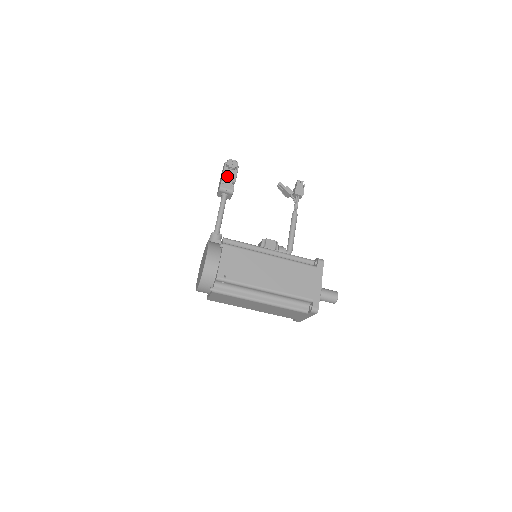
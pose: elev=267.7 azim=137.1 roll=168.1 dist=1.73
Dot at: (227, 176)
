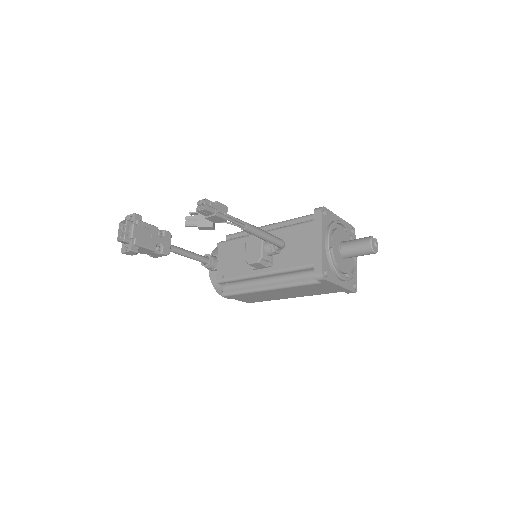
Dot at: (143, 253)
